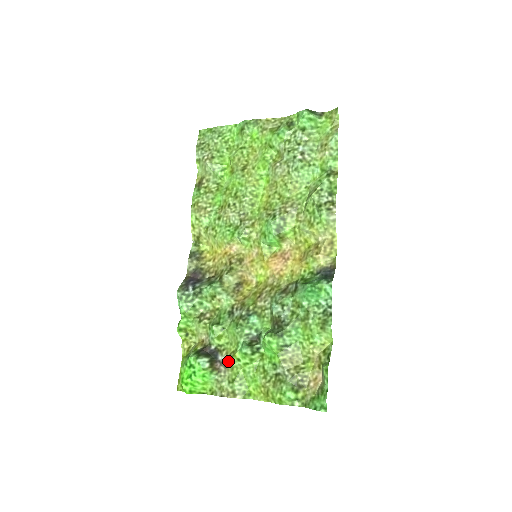
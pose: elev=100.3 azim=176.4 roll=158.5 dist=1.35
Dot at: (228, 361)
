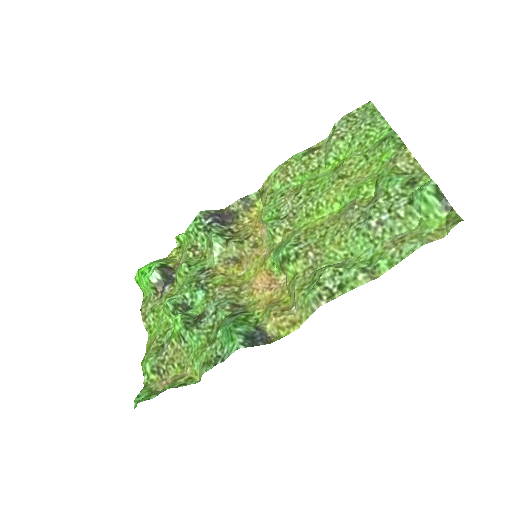
Dot at: (164, 296)
